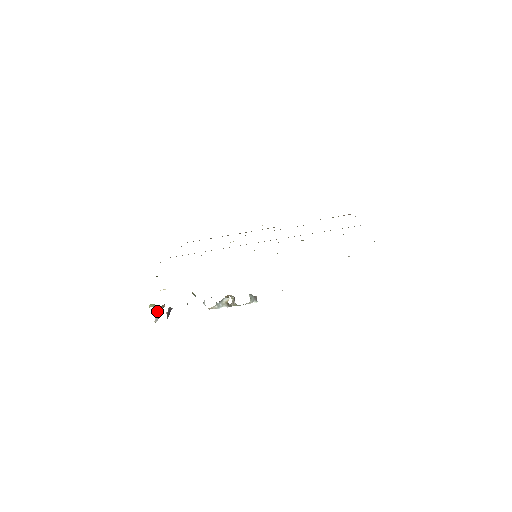
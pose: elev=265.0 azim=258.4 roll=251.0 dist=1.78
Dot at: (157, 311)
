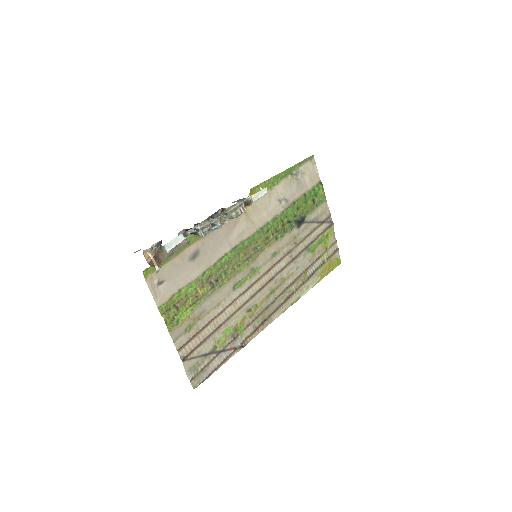
Dot at: (153, 266)
